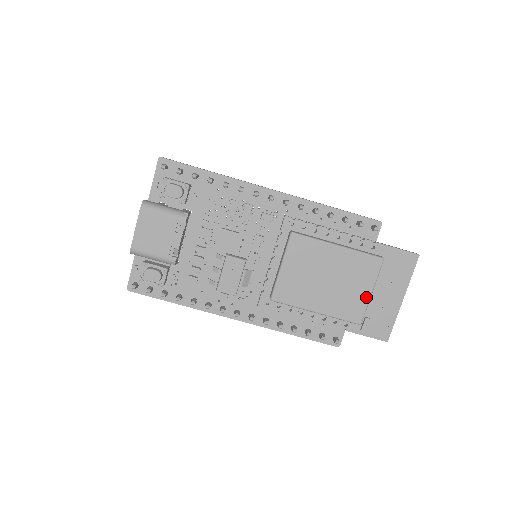
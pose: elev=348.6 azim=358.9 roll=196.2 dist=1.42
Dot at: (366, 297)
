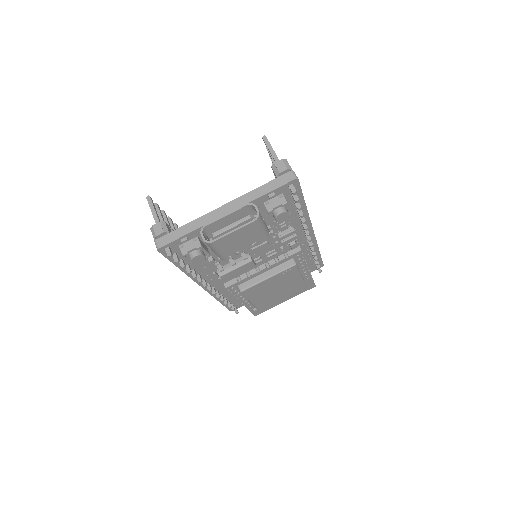
Dot at: (278, 301)
